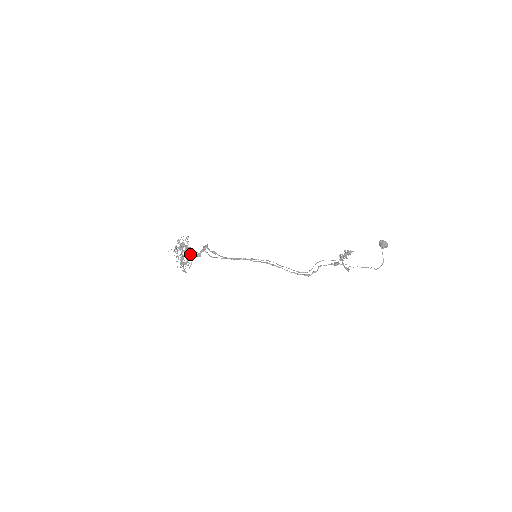
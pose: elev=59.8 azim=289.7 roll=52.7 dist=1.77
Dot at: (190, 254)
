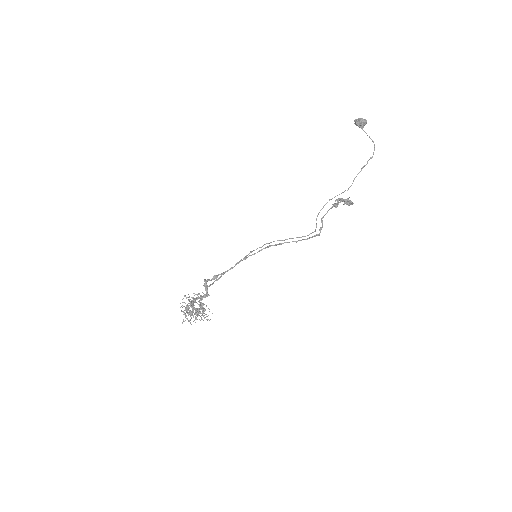
Dot at: (200, 306)
